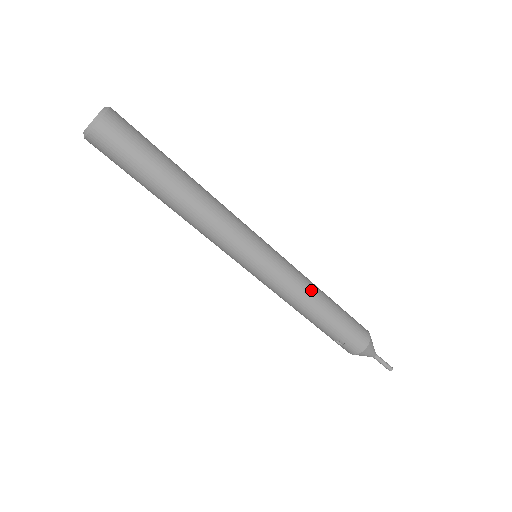
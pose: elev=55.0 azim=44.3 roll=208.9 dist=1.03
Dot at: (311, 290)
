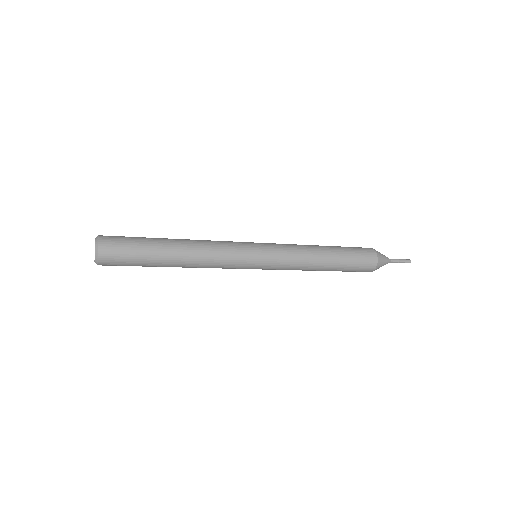
Dot at: (309, 260)
